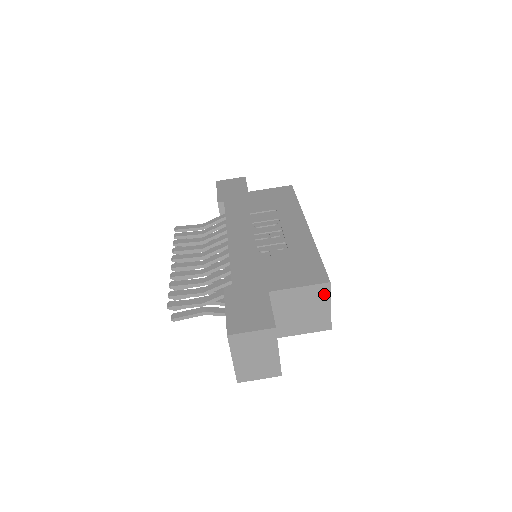
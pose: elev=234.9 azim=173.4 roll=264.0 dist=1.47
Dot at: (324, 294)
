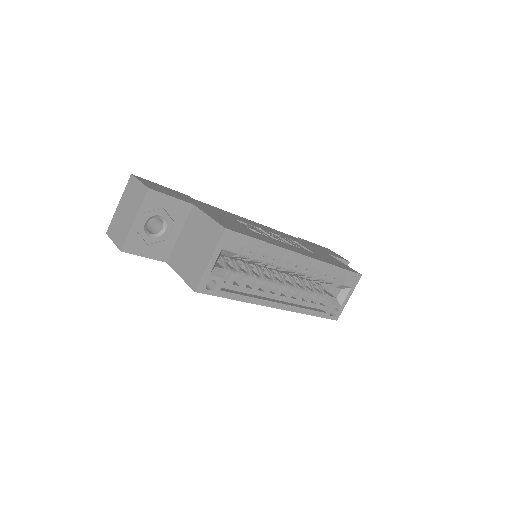
Dot at: (215, 239)
